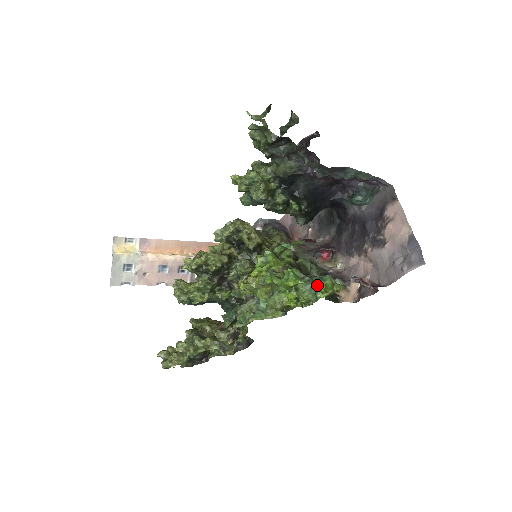
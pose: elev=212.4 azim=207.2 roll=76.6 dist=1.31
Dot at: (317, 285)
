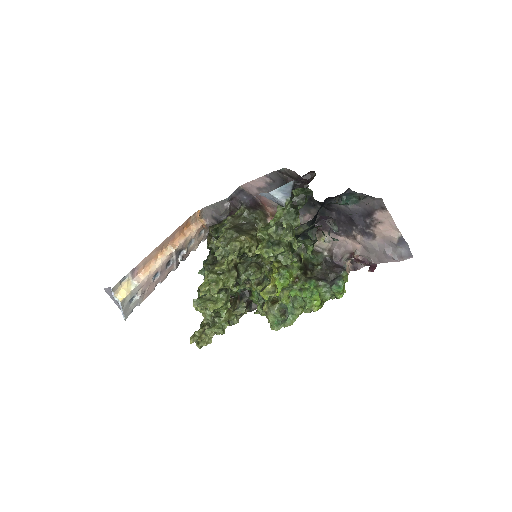
Dot at: (336, 291)
